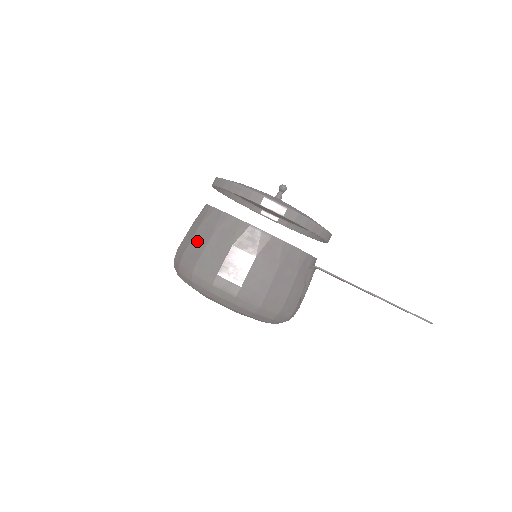
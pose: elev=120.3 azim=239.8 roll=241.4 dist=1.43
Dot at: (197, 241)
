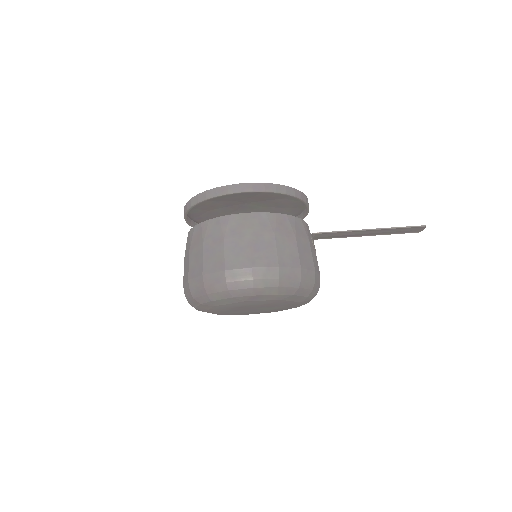
Dot at: (211, 254)
